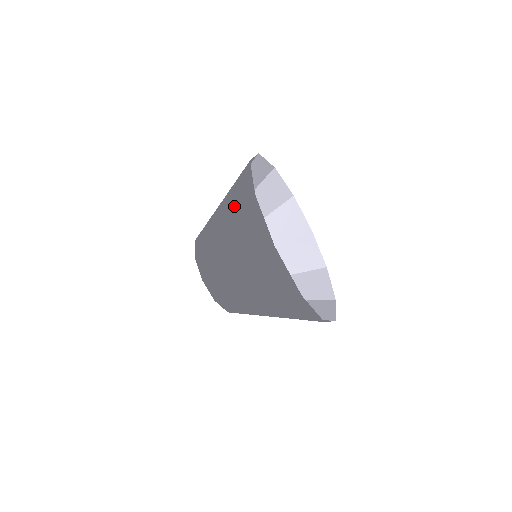
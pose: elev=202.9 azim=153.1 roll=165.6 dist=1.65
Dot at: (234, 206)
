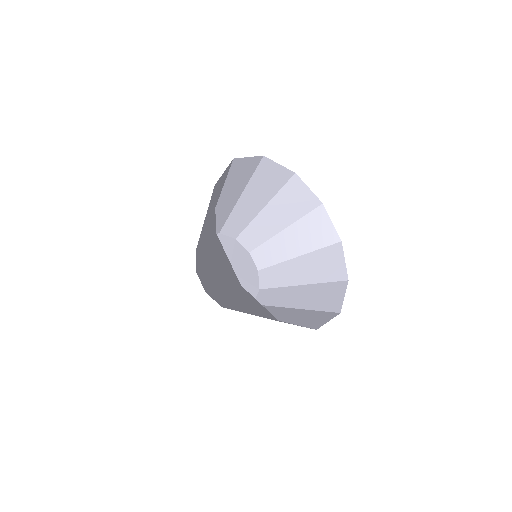
Dot at: occluded
